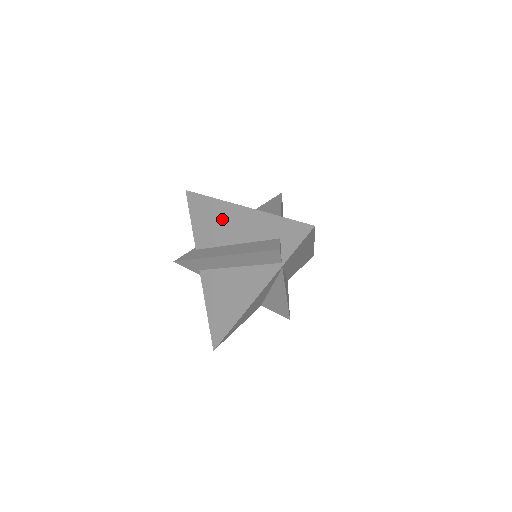
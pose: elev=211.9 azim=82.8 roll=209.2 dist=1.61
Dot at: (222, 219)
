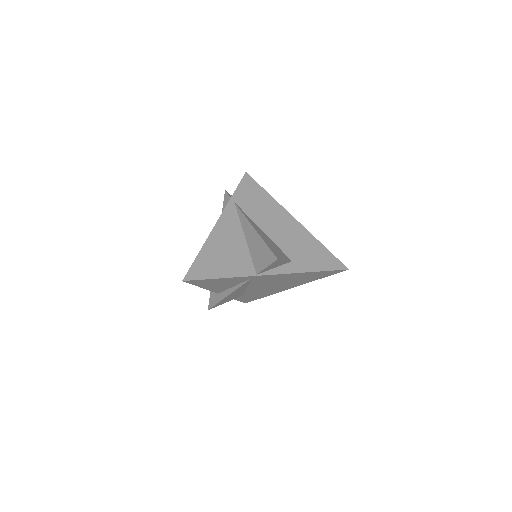
Dot at: occluded
